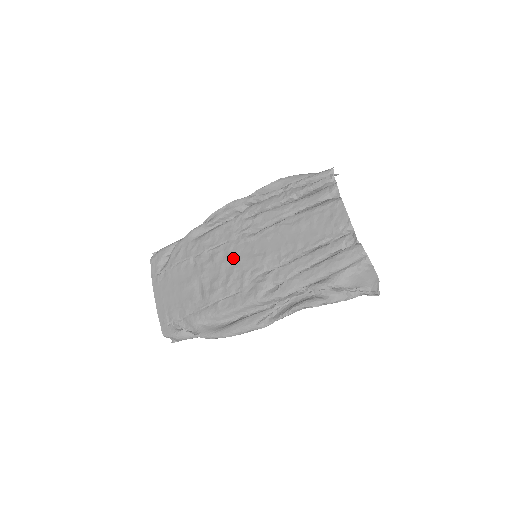
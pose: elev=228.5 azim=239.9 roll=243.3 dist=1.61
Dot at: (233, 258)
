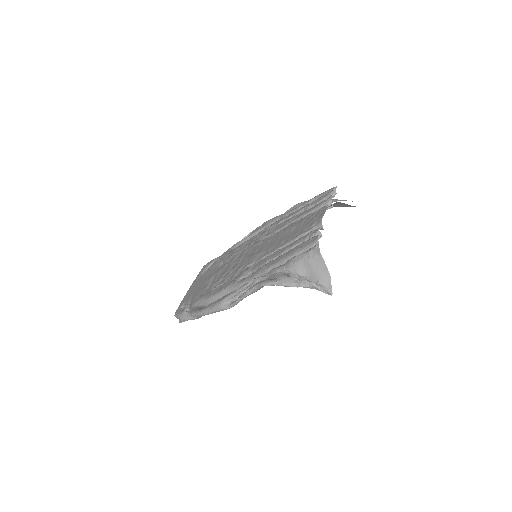
Dot at: (242, 258)
